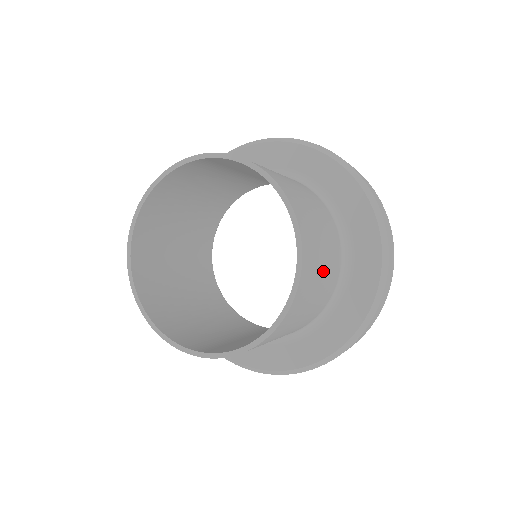
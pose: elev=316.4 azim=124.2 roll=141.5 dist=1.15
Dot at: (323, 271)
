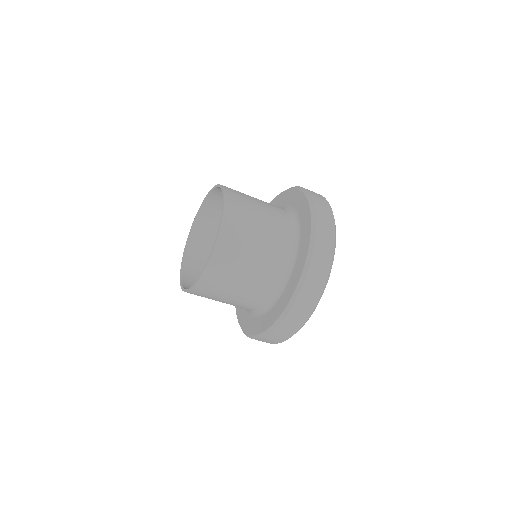
Dot at: (256, 239)
